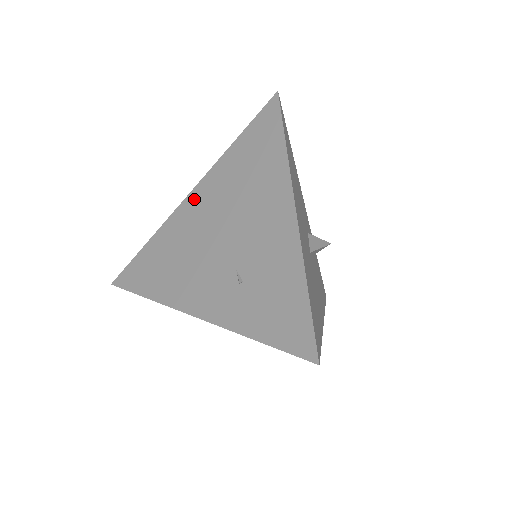
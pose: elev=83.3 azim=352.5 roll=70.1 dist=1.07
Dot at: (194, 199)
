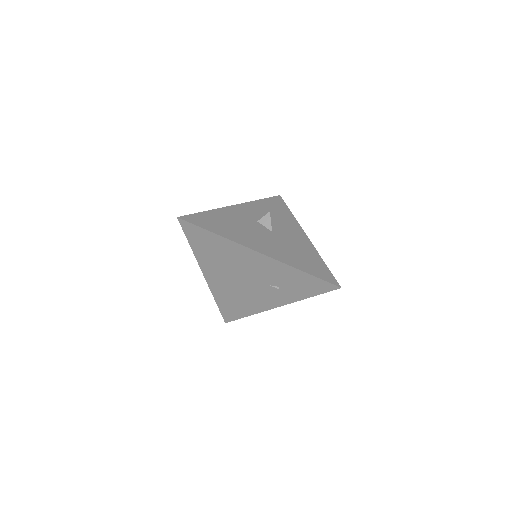
Dot at: (210, 278)
